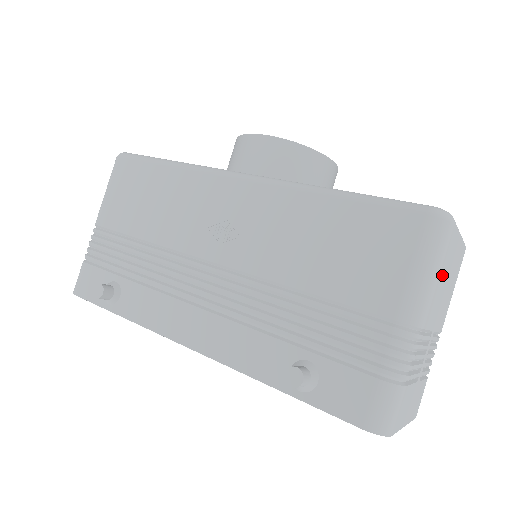
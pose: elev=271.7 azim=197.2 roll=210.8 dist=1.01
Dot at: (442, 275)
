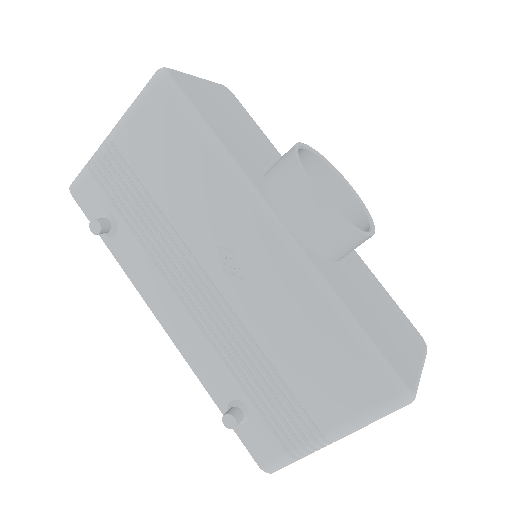
Dot at: occluded
